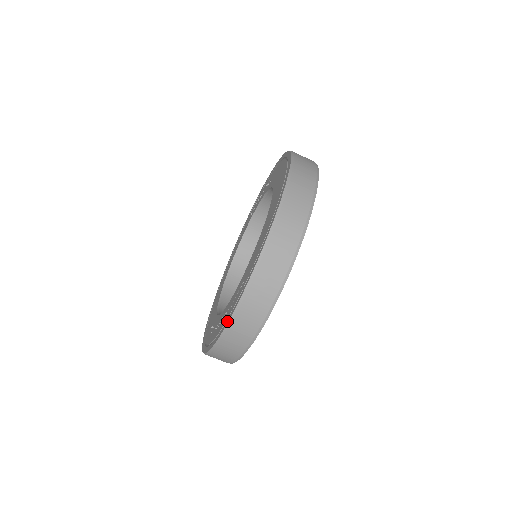
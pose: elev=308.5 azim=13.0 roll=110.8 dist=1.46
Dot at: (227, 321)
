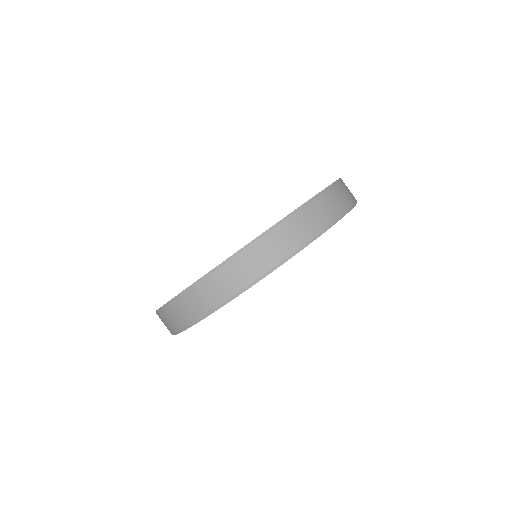
Dot at: (265, 231)
